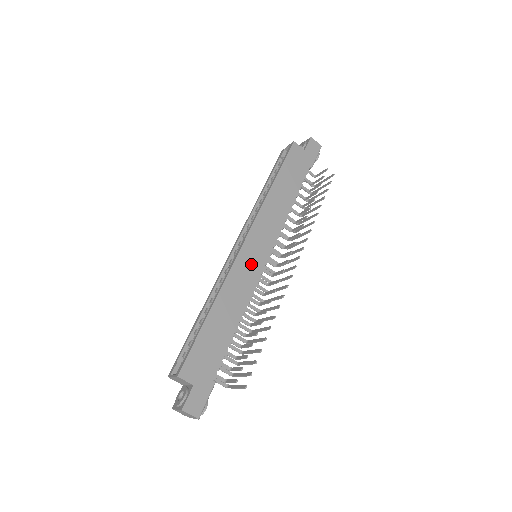
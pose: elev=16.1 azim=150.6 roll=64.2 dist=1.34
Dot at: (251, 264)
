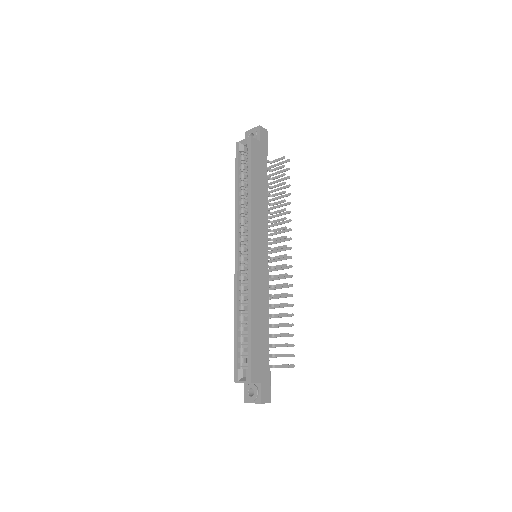
Dot at: (260, 268)
